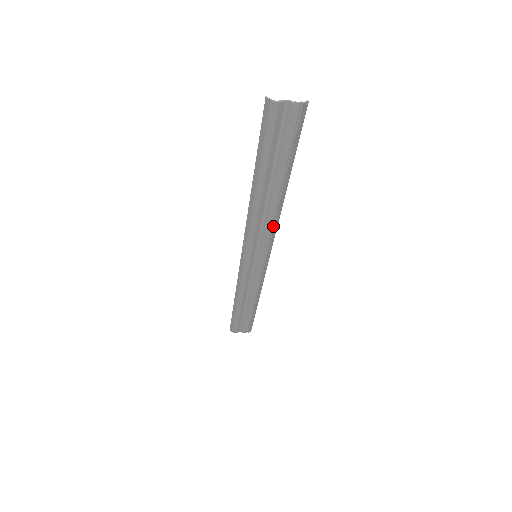
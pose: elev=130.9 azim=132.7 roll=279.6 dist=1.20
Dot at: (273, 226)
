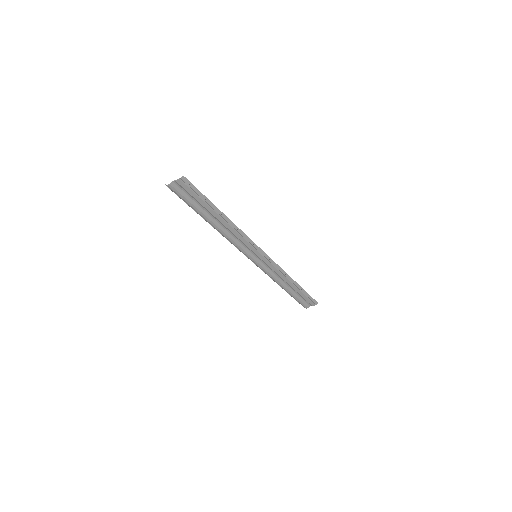
Dot at: (243, 236)
